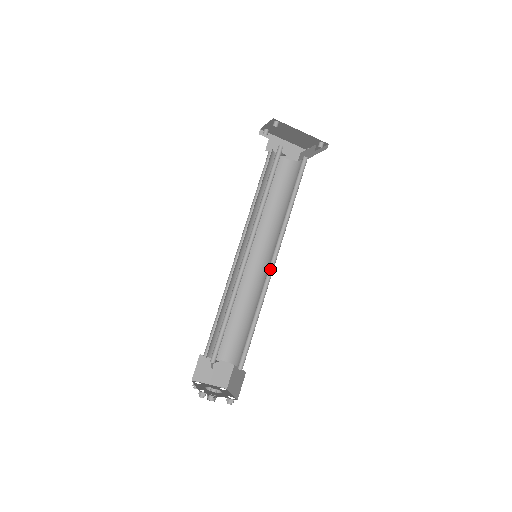
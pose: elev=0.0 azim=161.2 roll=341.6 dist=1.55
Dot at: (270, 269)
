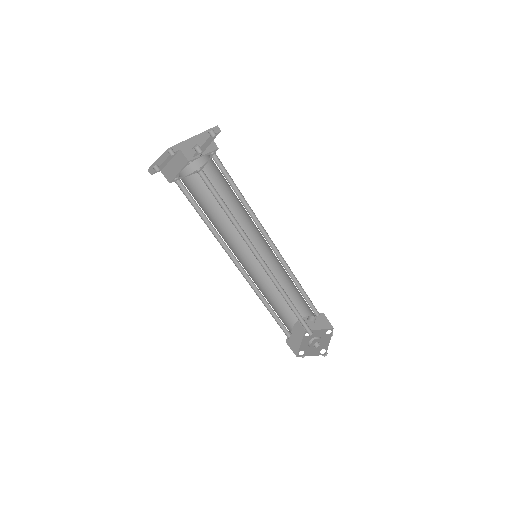
Dot at: (268, 268)
